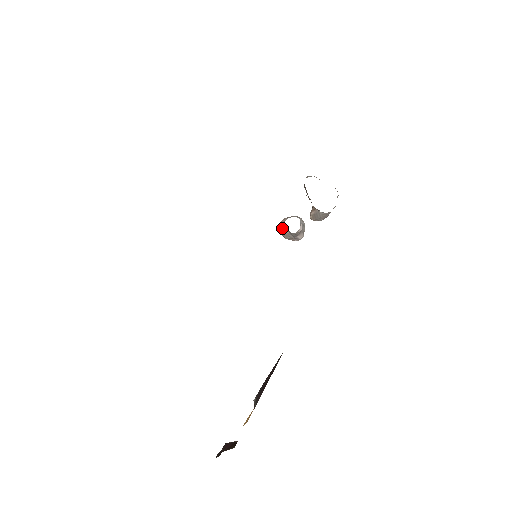
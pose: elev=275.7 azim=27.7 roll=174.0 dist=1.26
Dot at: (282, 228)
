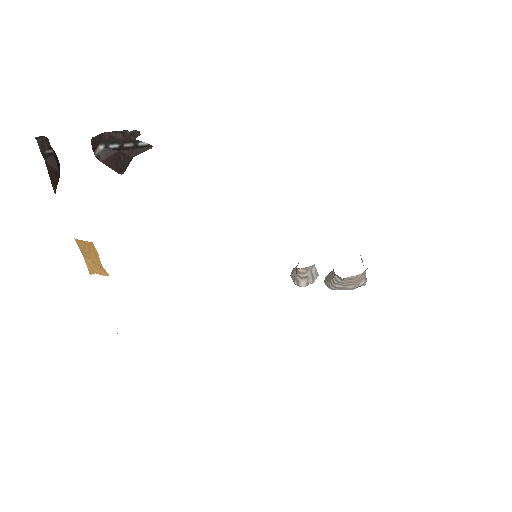
Dot at: (297, 265)
